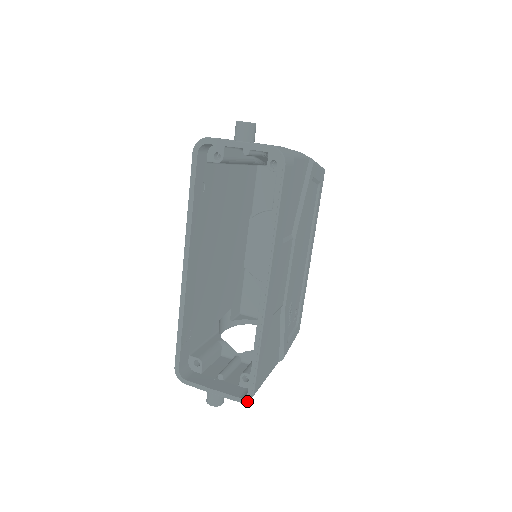
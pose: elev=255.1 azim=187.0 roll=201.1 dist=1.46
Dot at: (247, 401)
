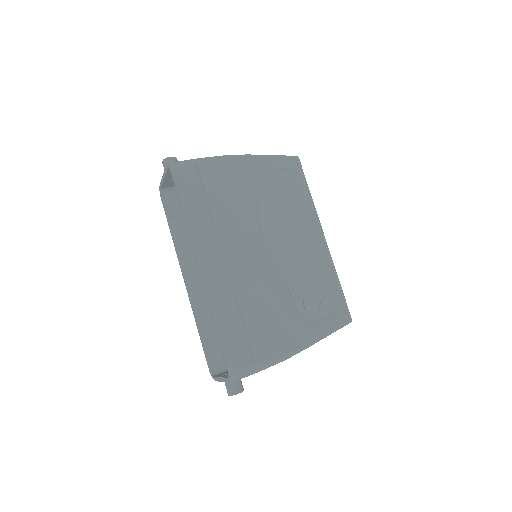
Dot at: (231, 379)
